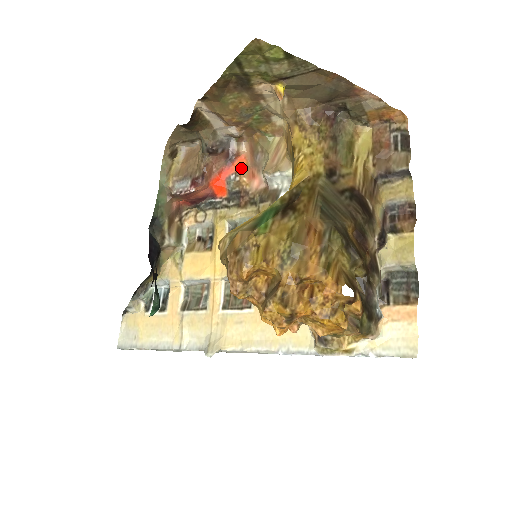
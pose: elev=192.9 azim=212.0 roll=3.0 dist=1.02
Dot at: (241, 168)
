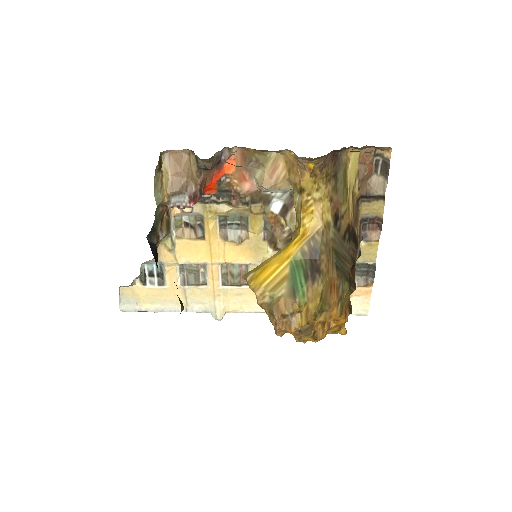
Dot at: (231, 171)
